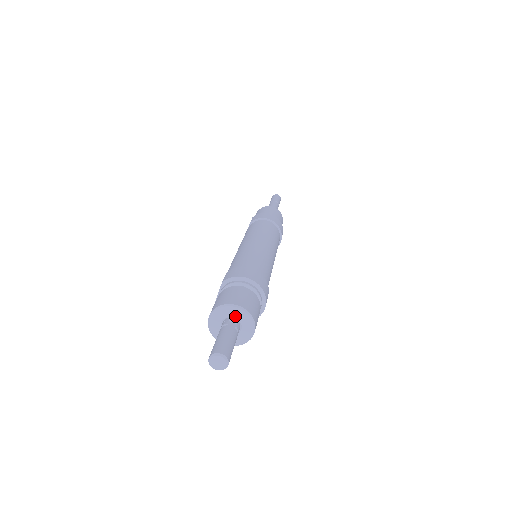
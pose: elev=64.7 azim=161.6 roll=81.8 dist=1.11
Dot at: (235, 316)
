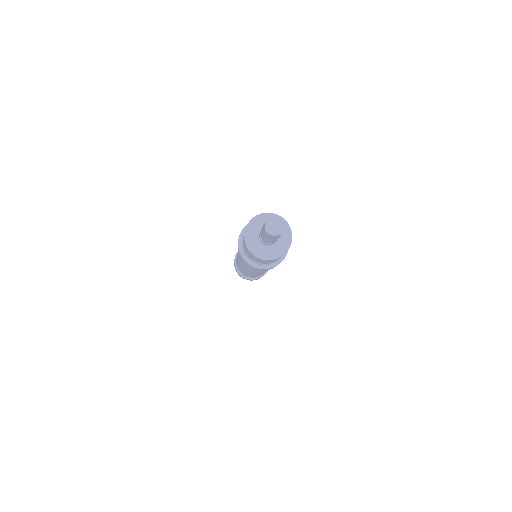
Dot at: occluded
